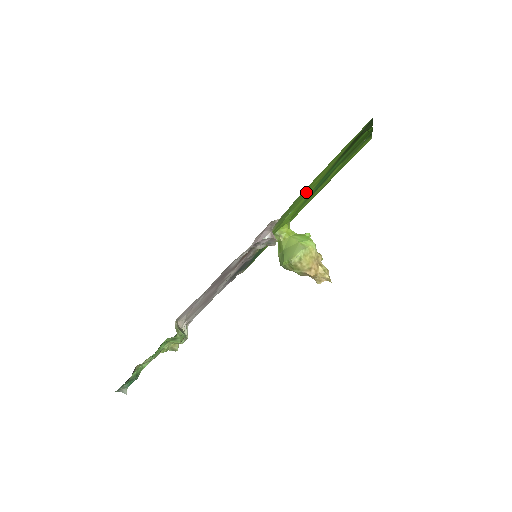
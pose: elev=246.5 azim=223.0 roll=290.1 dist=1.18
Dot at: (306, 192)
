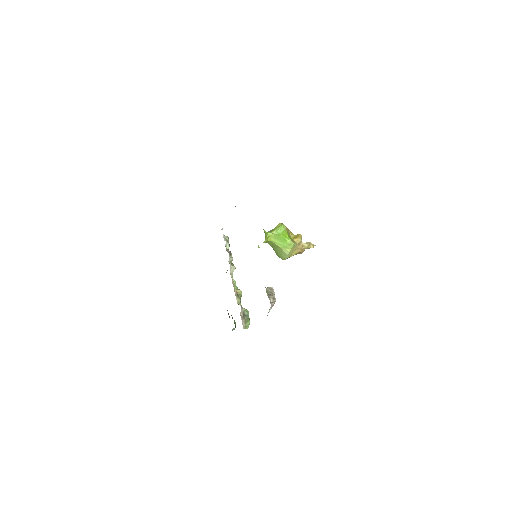
Dot at: occluded
